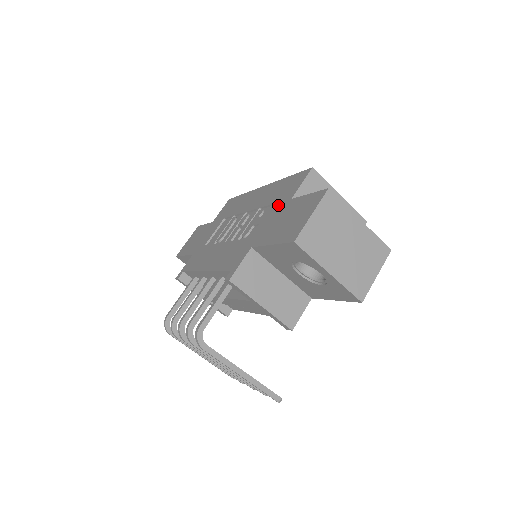
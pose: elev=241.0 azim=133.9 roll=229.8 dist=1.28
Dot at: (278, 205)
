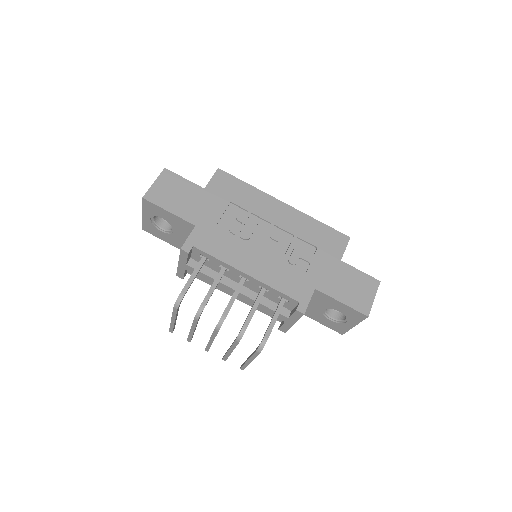
Dot at: (327, 256)
